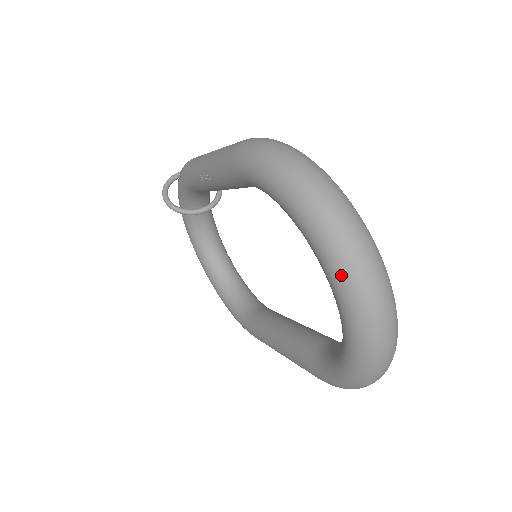
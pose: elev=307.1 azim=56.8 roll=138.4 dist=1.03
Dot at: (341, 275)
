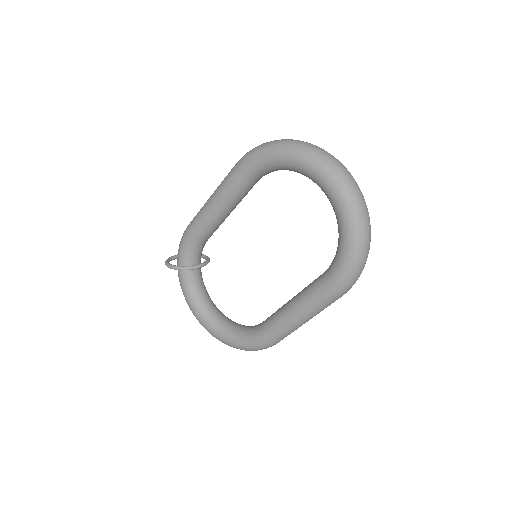
Dot at: (325, 167)
